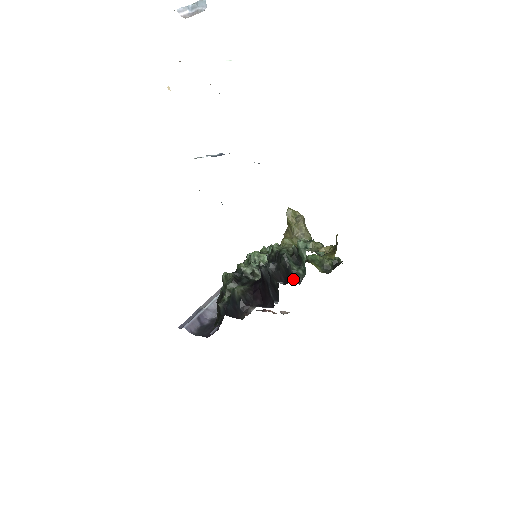
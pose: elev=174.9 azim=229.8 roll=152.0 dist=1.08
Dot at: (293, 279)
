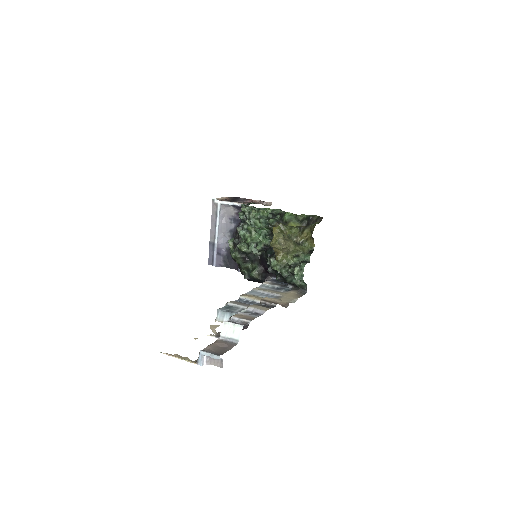
Dot at: (301, 290)
